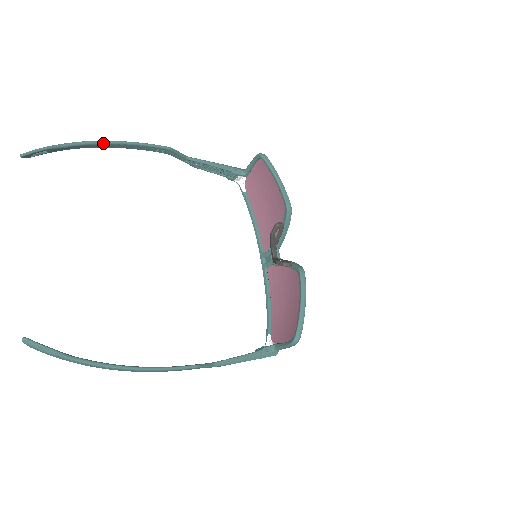
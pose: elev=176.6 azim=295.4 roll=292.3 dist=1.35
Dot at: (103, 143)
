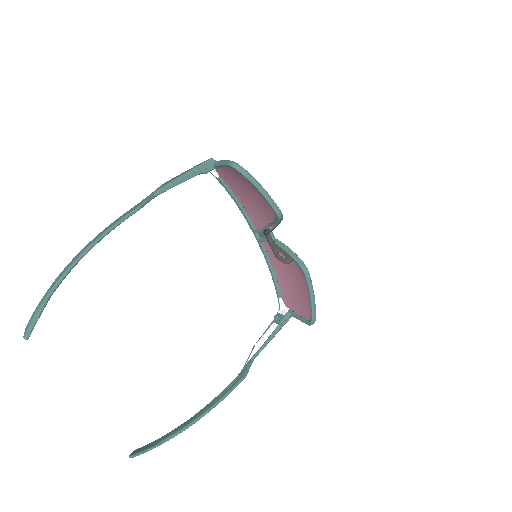
Dot at: occluded
